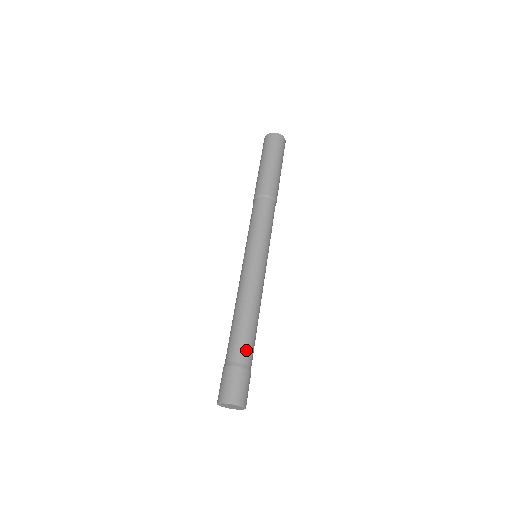
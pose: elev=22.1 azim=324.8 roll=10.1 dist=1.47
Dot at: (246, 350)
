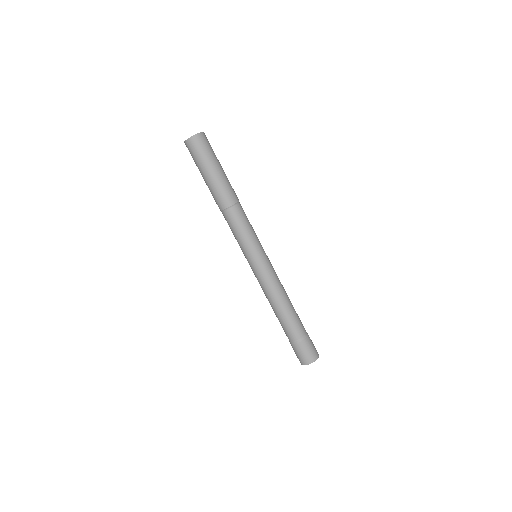
Dot at: (297, 329)
